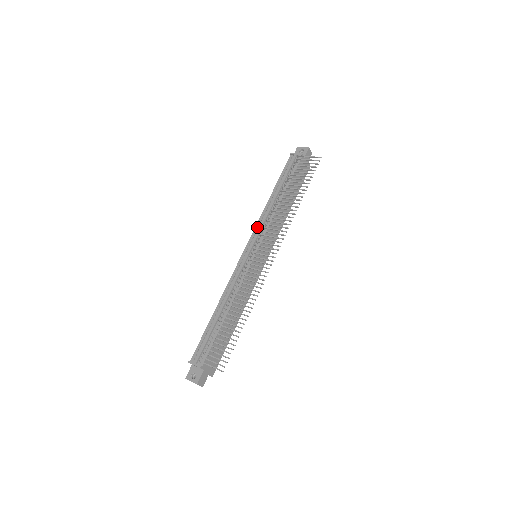
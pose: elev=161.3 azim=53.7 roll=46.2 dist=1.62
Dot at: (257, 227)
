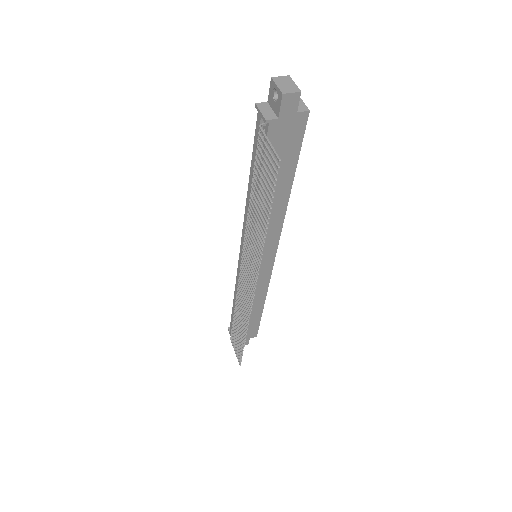
Dot at: occluded
